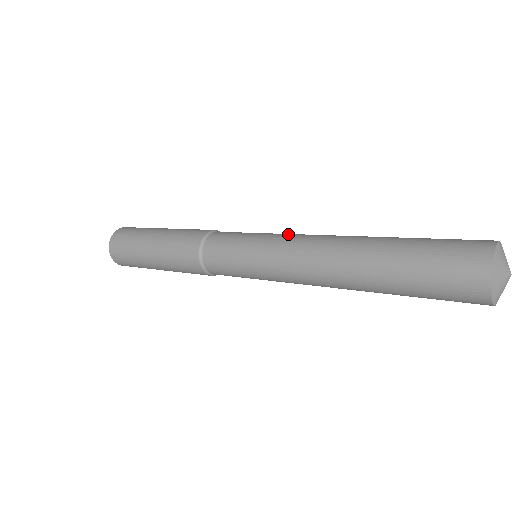
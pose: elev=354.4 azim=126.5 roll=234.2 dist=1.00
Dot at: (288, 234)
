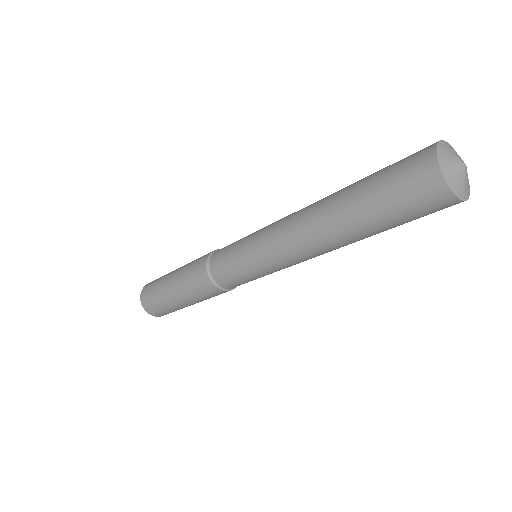
Dot at: occluded
